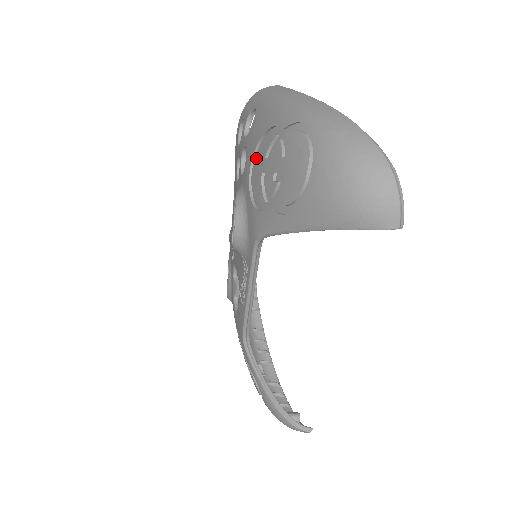
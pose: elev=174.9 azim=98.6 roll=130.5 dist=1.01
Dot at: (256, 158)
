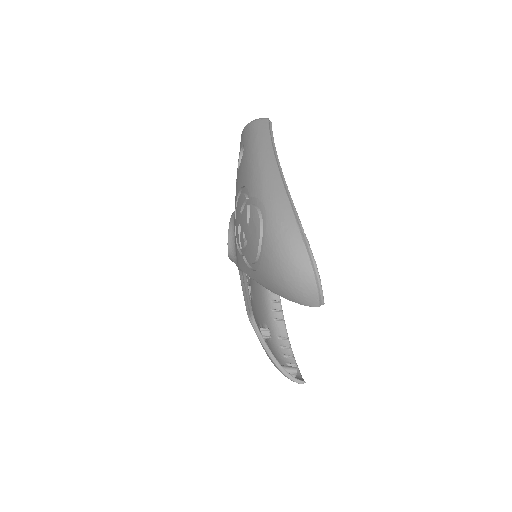
Dot at: (237, 205)
